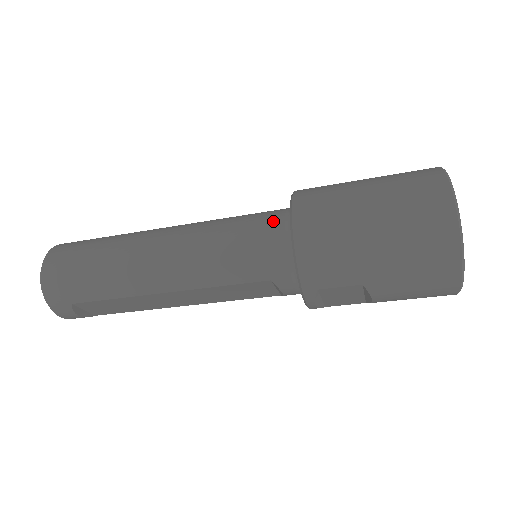
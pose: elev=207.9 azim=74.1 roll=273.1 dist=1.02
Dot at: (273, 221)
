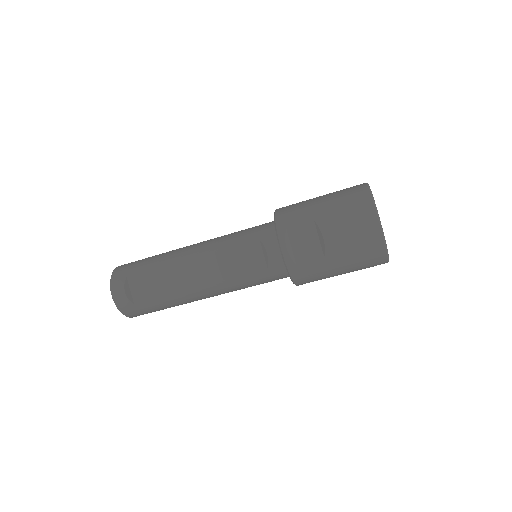
Dot at: occluded
